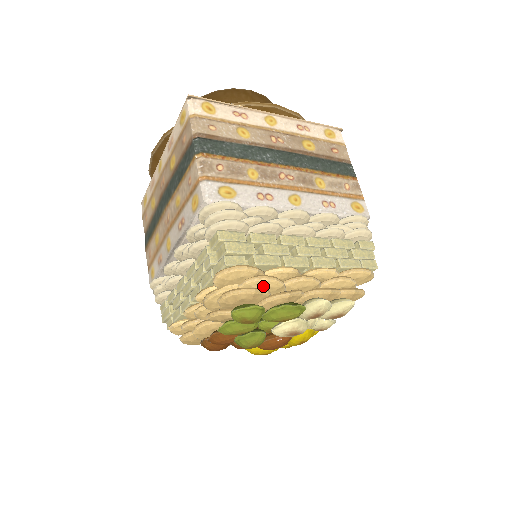
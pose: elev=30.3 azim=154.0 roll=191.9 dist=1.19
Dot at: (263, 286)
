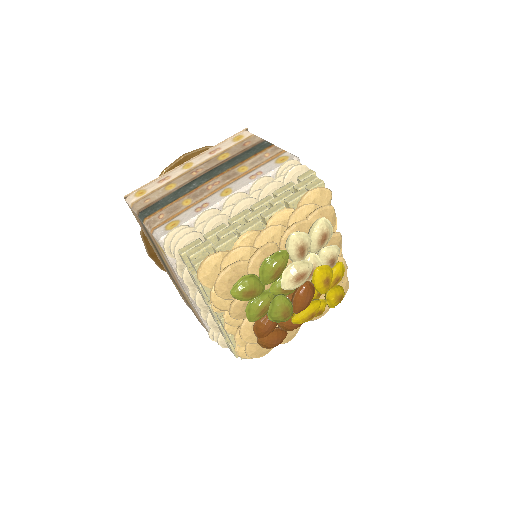
Dot at: (236, 260)
